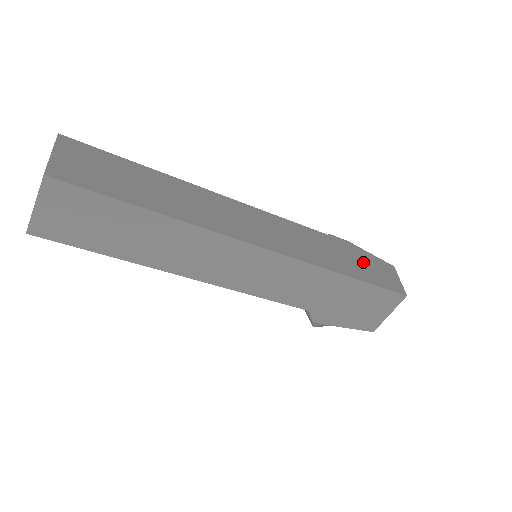
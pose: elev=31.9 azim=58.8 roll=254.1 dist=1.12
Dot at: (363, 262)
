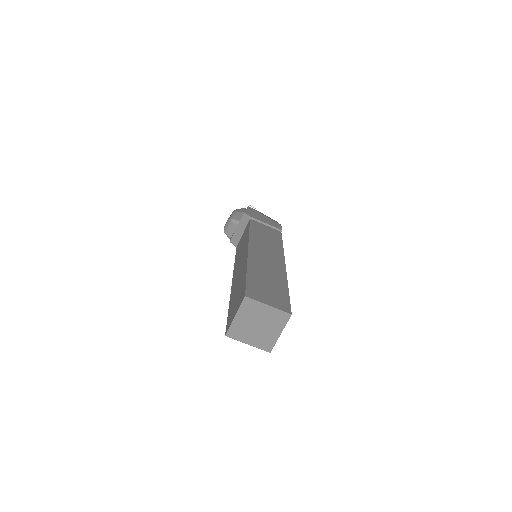
Dot at: occluded
